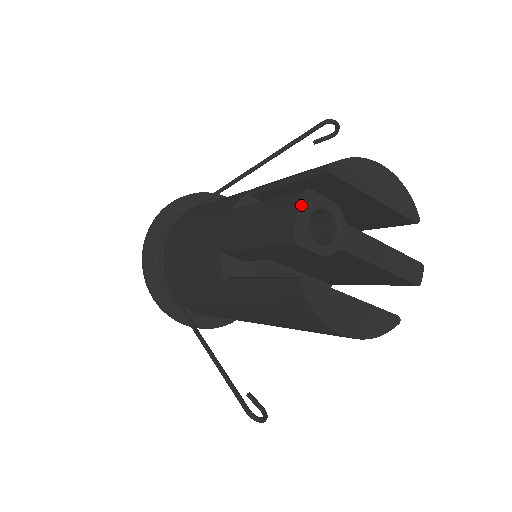
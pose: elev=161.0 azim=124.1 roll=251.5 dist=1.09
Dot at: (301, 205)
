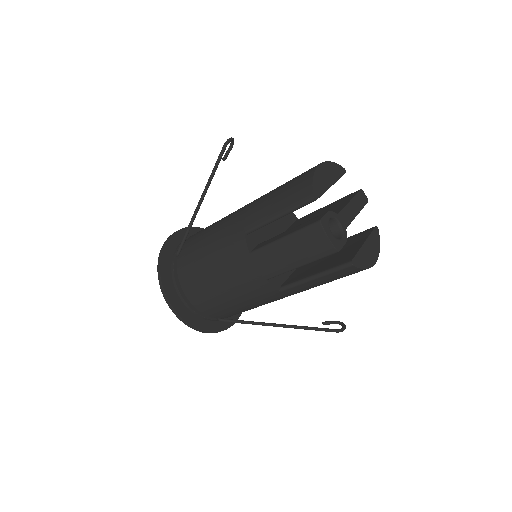
Dot at: (326, 232)
